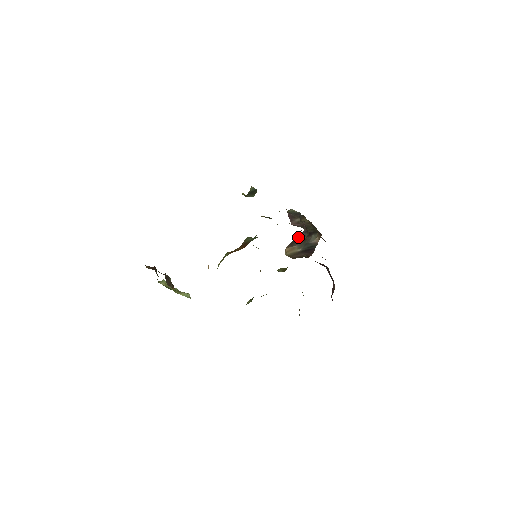
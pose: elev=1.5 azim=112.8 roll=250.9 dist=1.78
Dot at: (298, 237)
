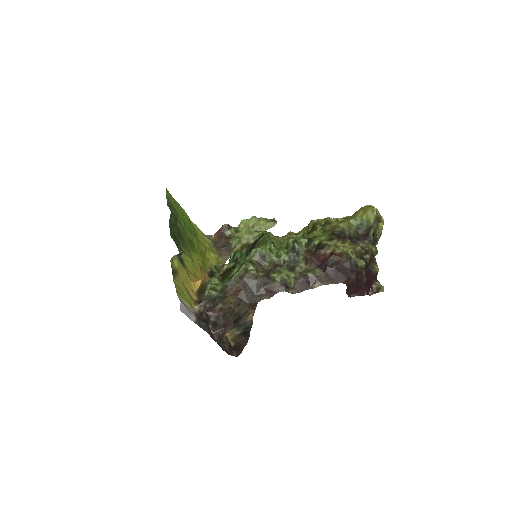
Dot at: occluded
